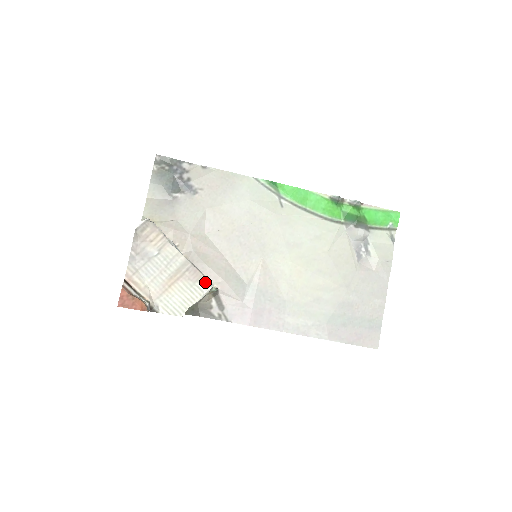
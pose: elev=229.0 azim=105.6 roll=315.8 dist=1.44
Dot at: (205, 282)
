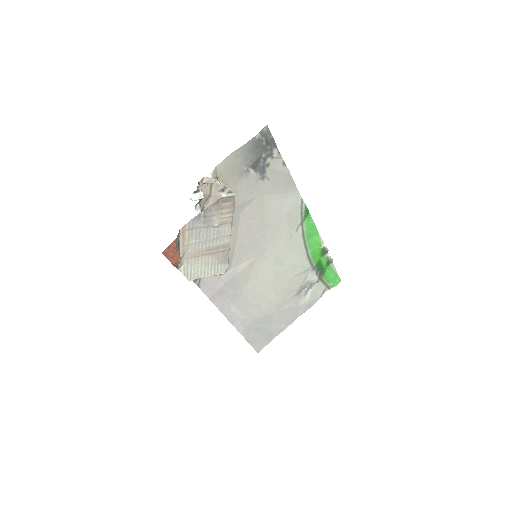
Dot at: (225, 267)
